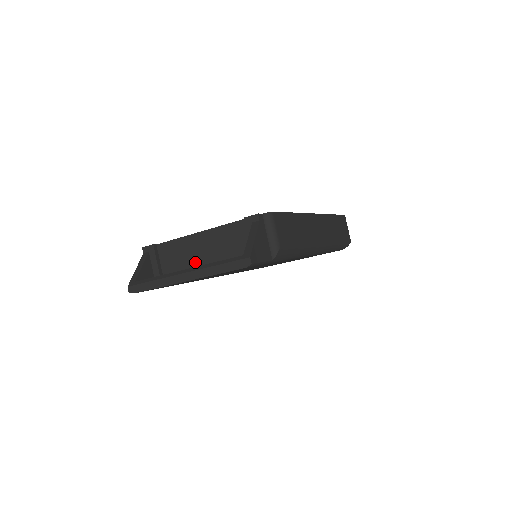
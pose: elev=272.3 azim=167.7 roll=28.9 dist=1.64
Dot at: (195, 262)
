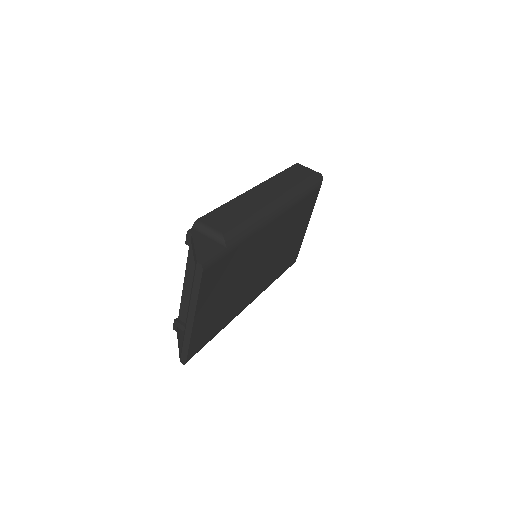
Dot at: occluded
